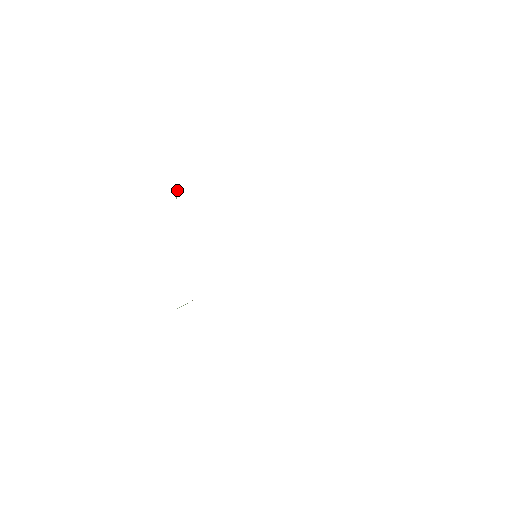
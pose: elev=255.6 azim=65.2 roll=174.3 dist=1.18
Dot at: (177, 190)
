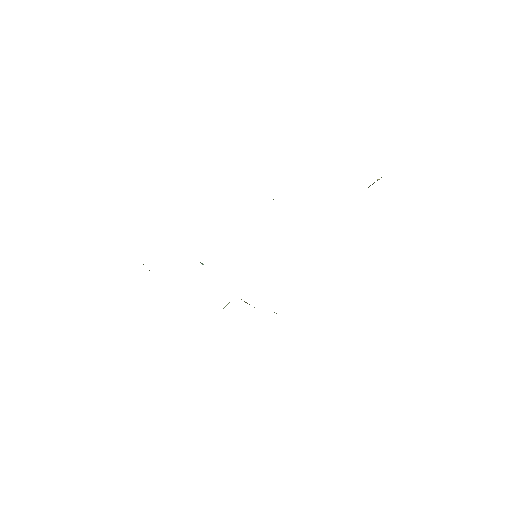
Dot at: occluded
